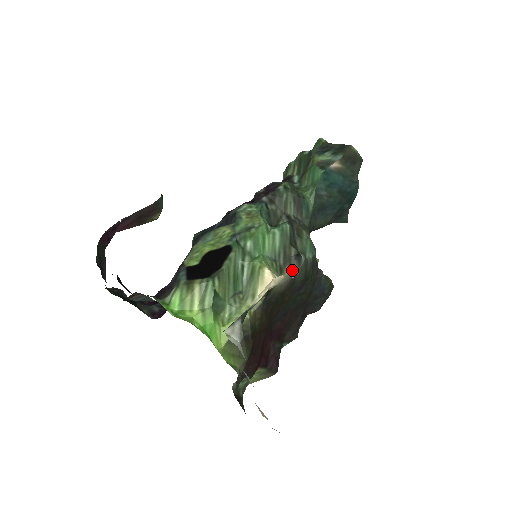
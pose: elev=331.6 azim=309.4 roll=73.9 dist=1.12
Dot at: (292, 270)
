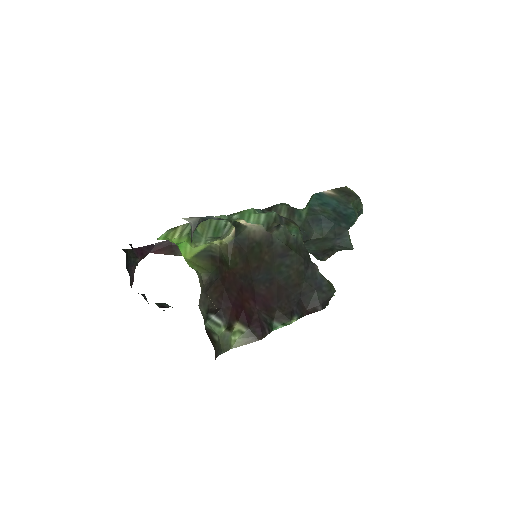
Dot at: (271, 232)
